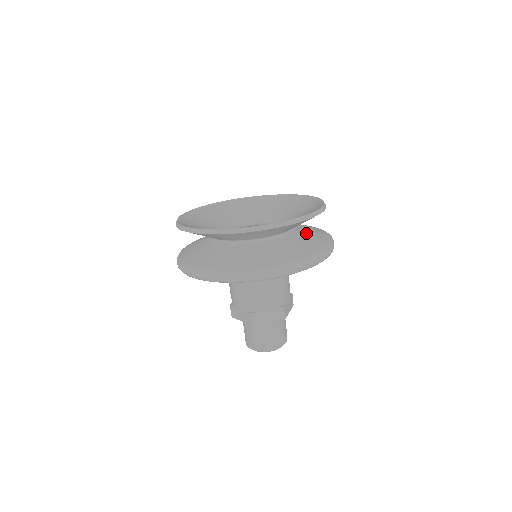
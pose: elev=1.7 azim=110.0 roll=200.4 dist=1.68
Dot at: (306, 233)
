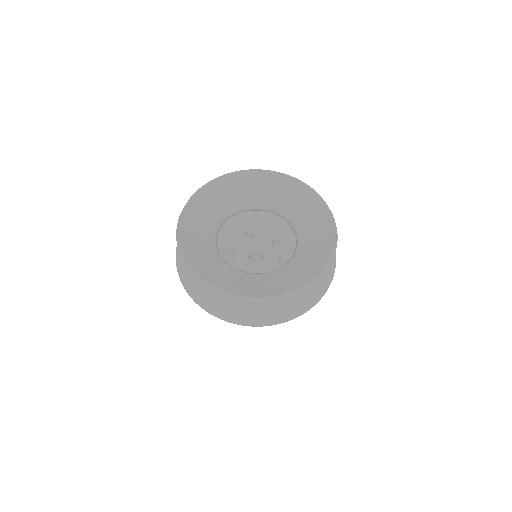
Dot at: occluded
